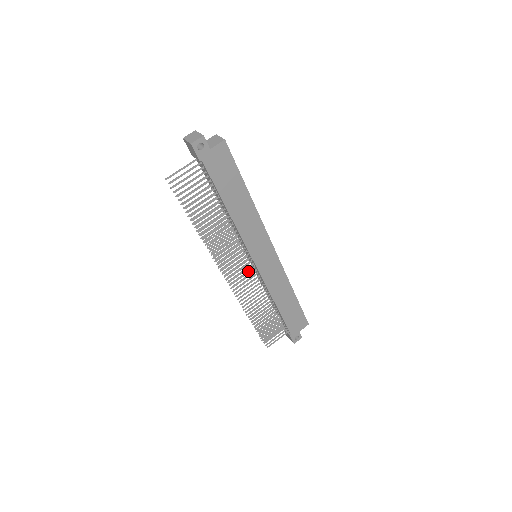
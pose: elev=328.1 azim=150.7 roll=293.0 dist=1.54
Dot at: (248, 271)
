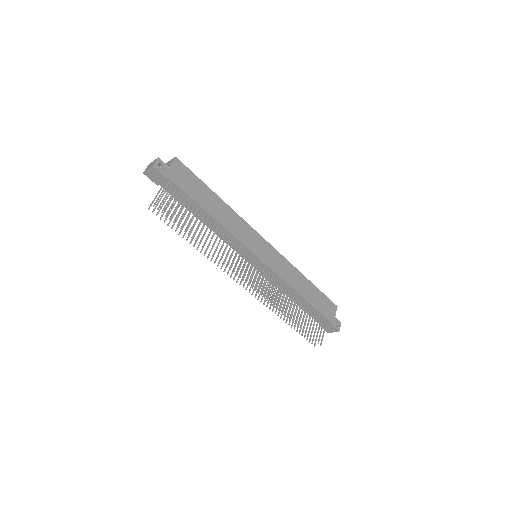
Dot at: (258, 270)
